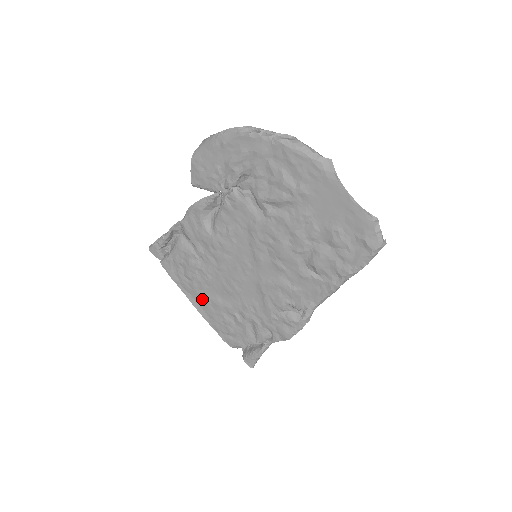
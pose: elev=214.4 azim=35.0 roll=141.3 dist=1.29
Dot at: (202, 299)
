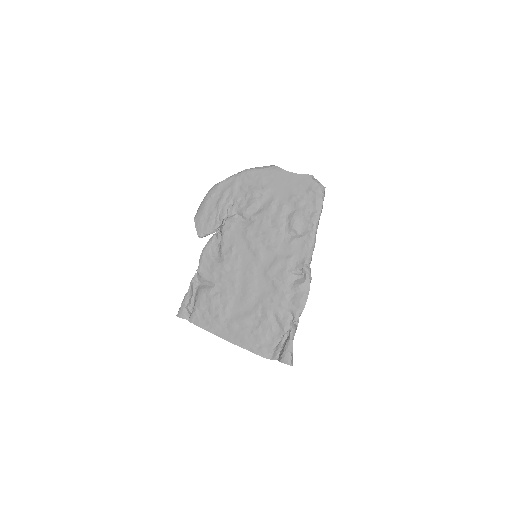
Dot at: (229, 326)
